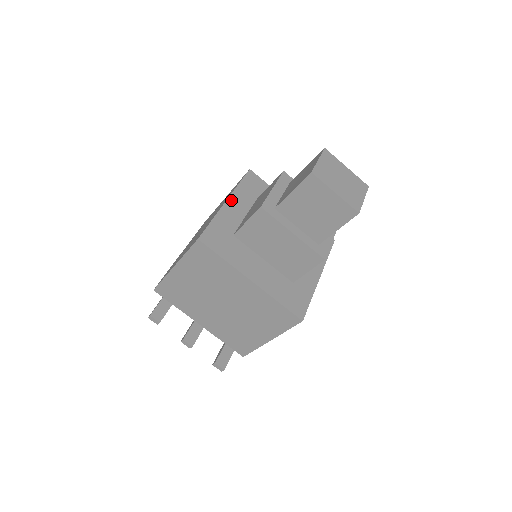
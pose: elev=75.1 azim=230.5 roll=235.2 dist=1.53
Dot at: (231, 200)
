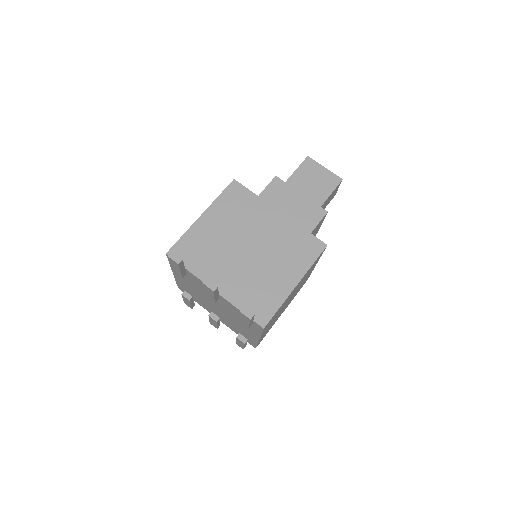
Dot at: occluded
